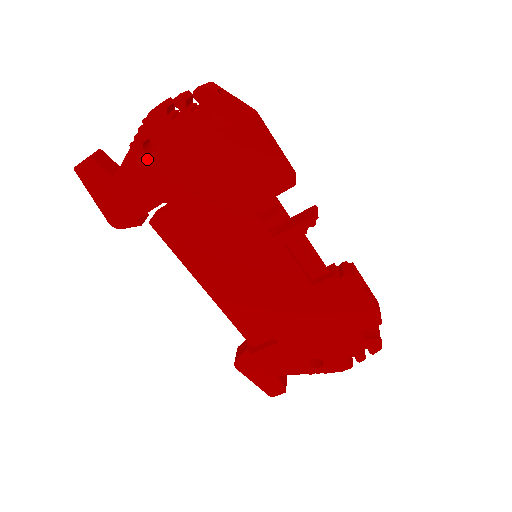
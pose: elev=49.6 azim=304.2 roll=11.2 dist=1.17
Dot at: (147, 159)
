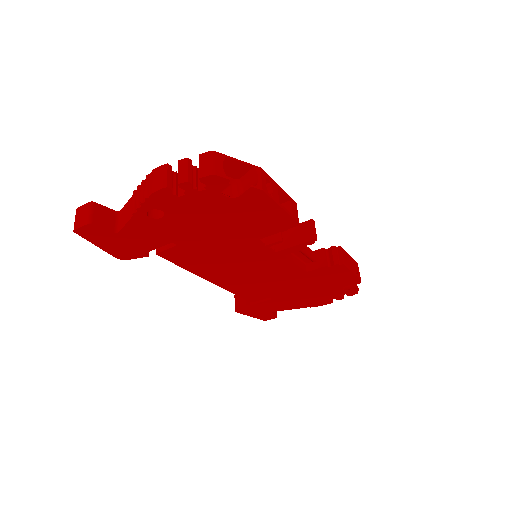
Dot at: (152, 221)
